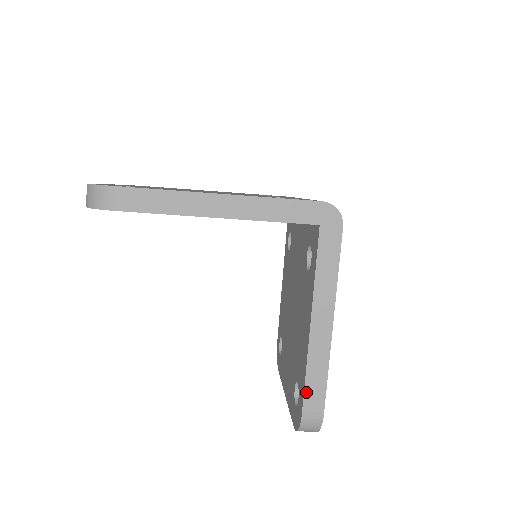
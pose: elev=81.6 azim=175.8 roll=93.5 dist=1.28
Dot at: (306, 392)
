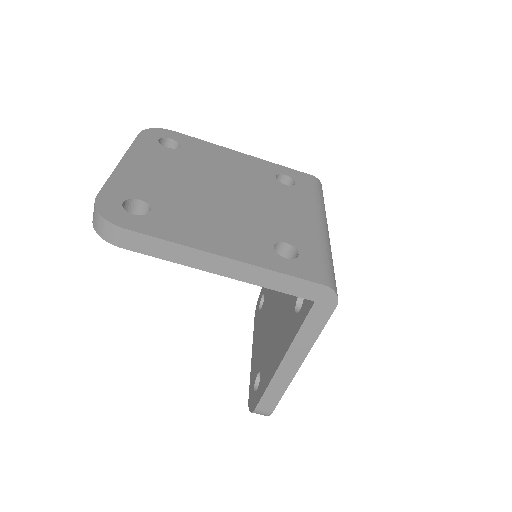
Dot at: (263, 399)
